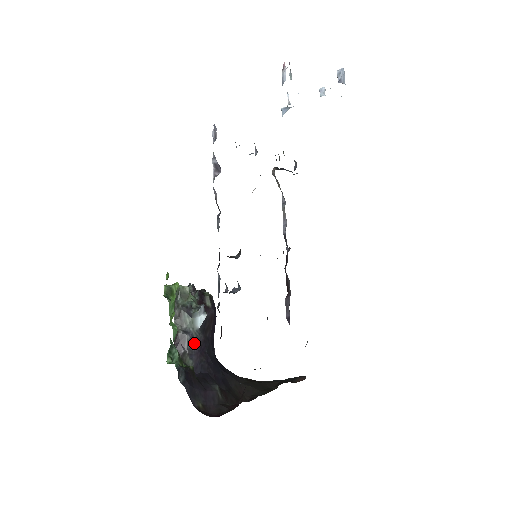
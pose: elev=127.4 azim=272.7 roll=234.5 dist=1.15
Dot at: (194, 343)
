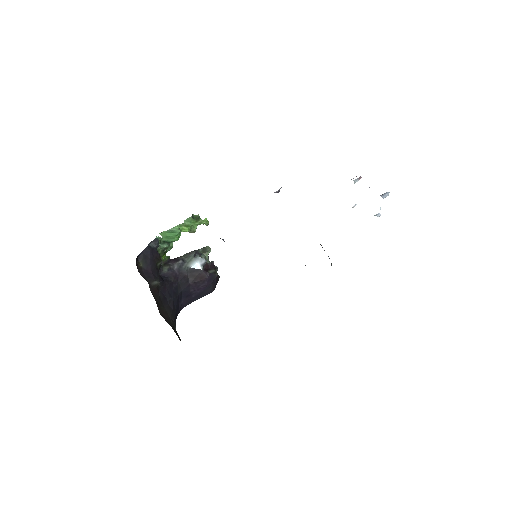
Dot at: (179, 268)
